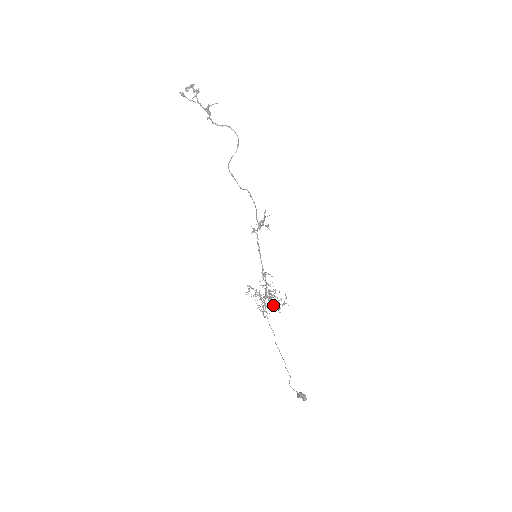
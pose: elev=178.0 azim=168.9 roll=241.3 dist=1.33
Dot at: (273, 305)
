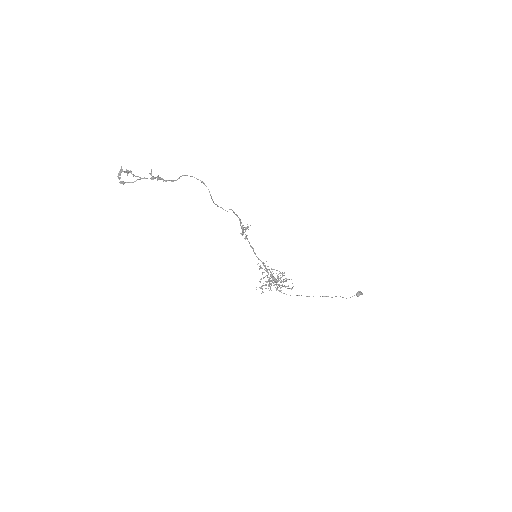
Dot at: occluded
